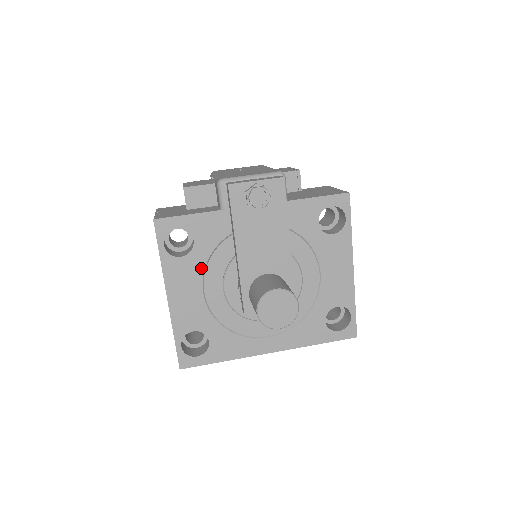
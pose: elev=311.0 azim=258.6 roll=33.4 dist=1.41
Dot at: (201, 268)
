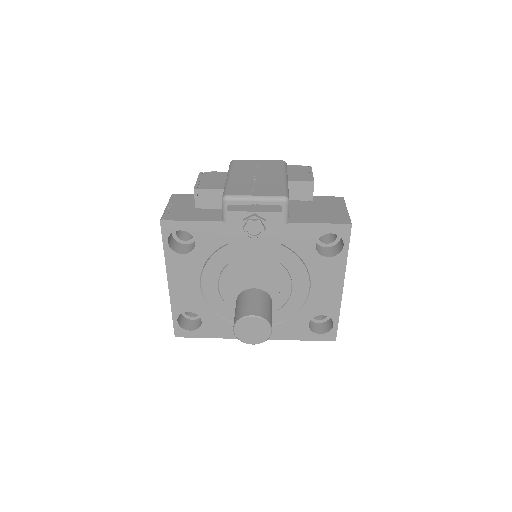
Dot at: (200, 265)
